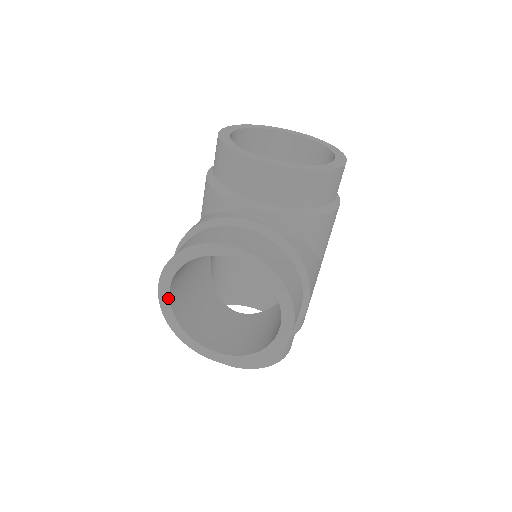
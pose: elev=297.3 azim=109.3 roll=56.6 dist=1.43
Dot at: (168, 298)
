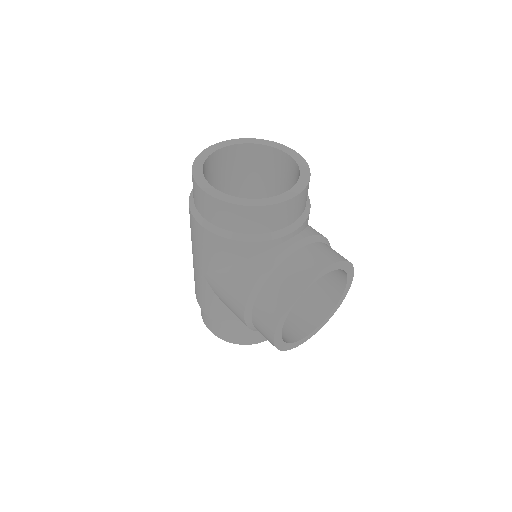
Dot at: (281, 336)
